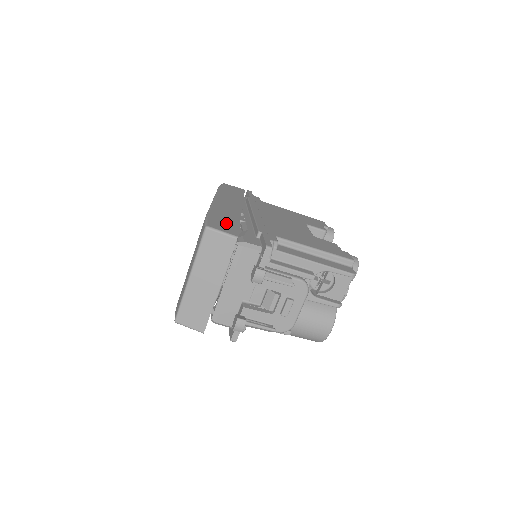
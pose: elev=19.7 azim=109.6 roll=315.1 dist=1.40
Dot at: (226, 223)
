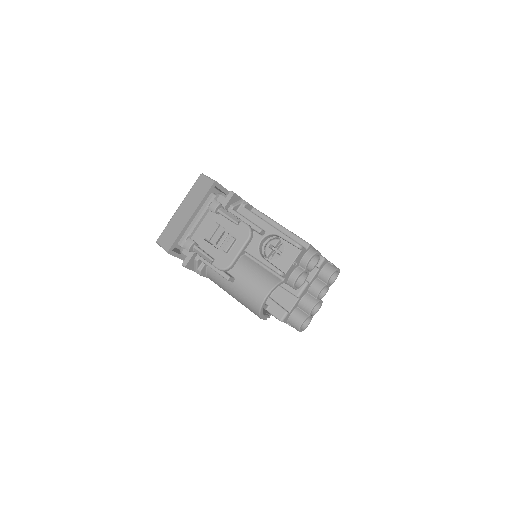
Dot at: occluded
